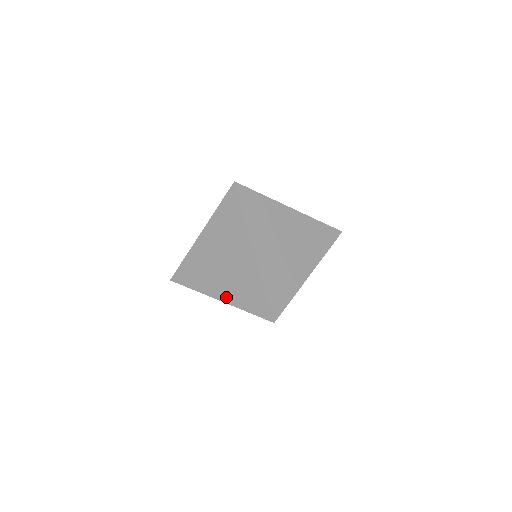
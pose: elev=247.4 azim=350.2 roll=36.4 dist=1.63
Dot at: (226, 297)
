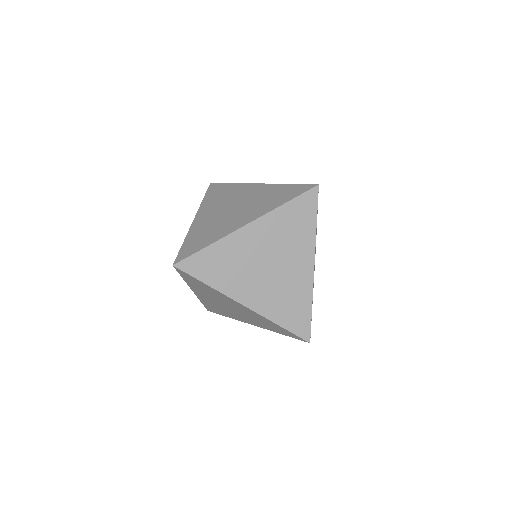
Dot at: (258, 305)
